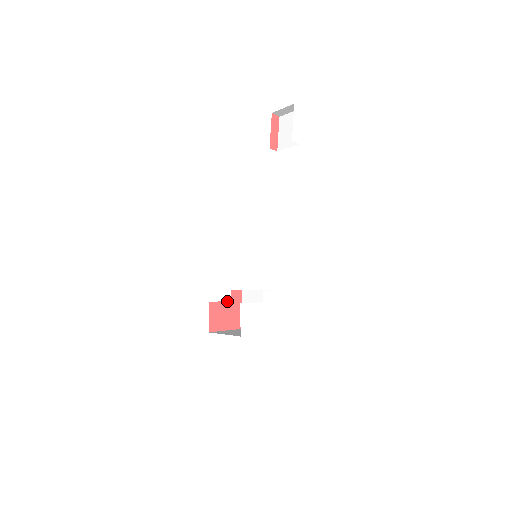
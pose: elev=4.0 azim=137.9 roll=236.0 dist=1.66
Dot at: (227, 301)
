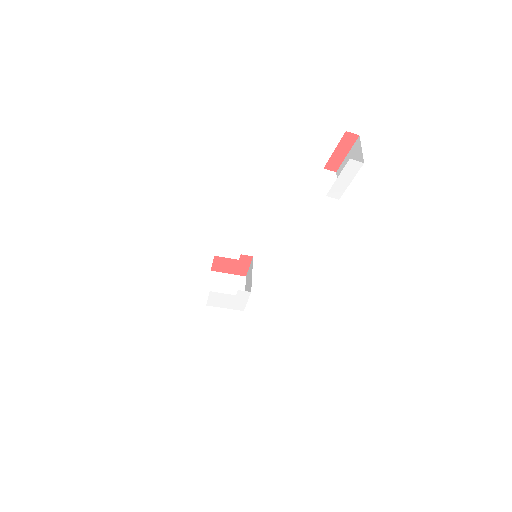
Dot at: (234, 259)
